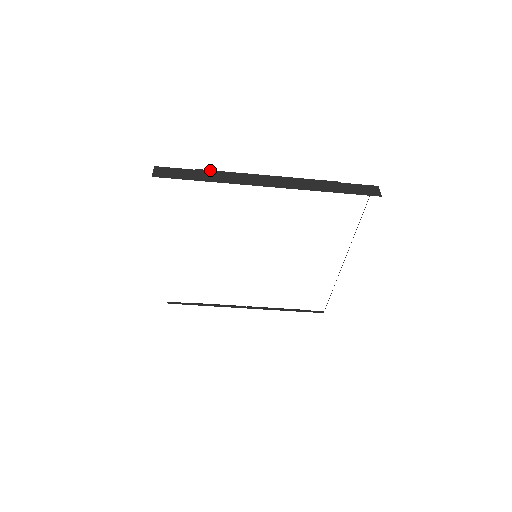
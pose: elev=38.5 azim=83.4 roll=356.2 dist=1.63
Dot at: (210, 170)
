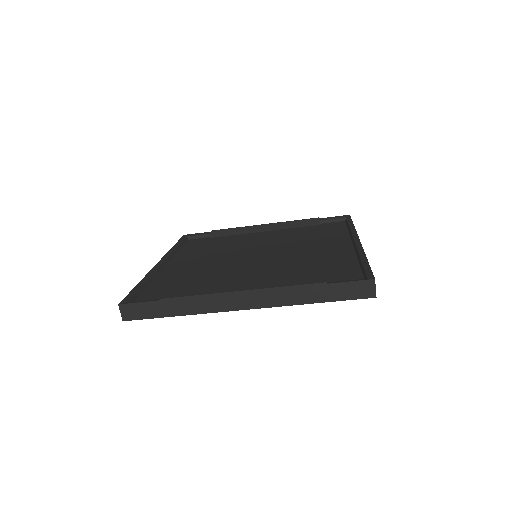
Dot at: (175, 298)
